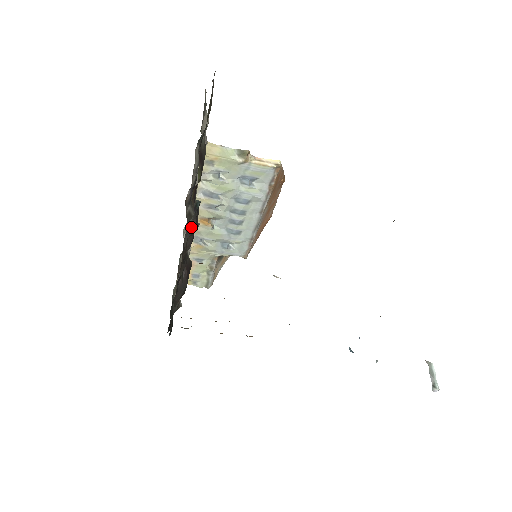
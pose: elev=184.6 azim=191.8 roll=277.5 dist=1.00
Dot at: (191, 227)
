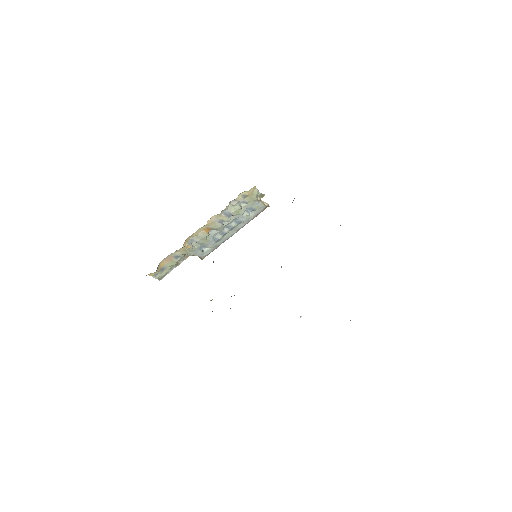
Dot at: occluded
